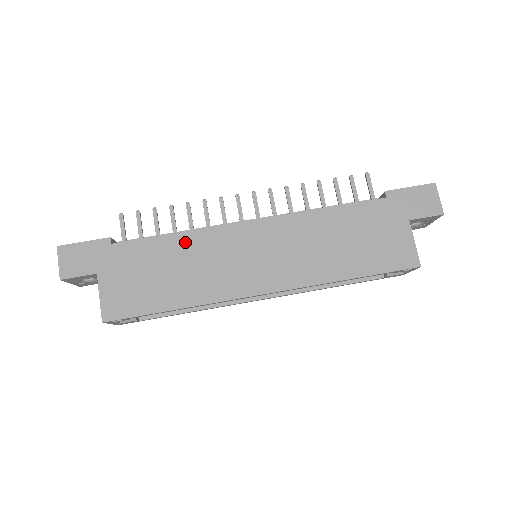
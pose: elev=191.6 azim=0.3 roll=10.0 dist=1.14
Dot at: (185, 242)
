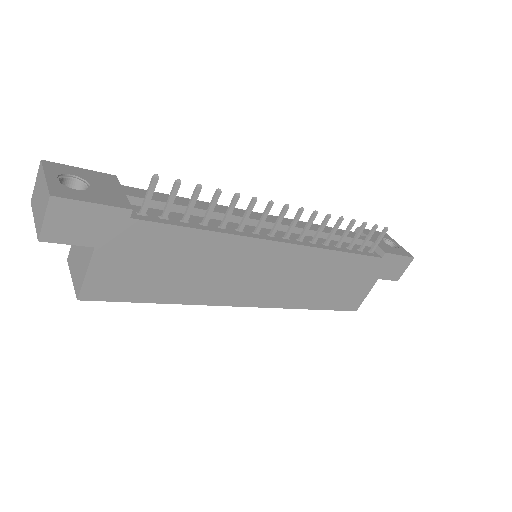
Dot at: (213, 243)
